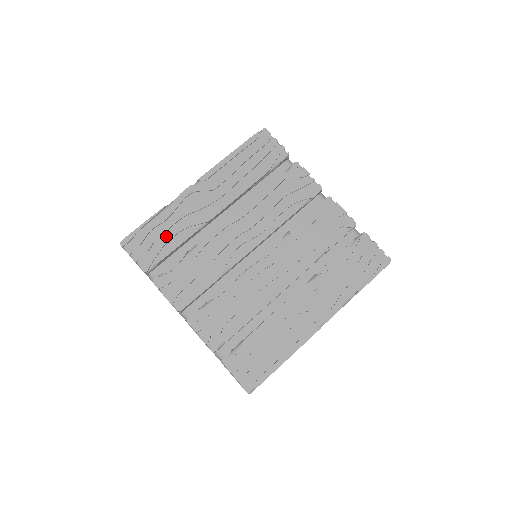
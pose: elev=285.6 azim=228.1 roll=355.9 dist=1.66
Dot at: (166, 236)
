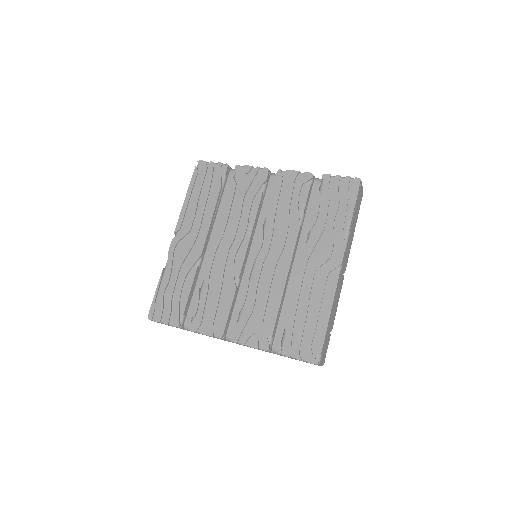
Dot at: (177, 289)
